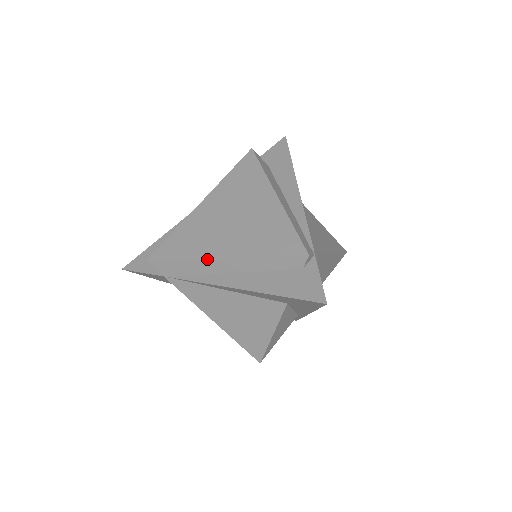
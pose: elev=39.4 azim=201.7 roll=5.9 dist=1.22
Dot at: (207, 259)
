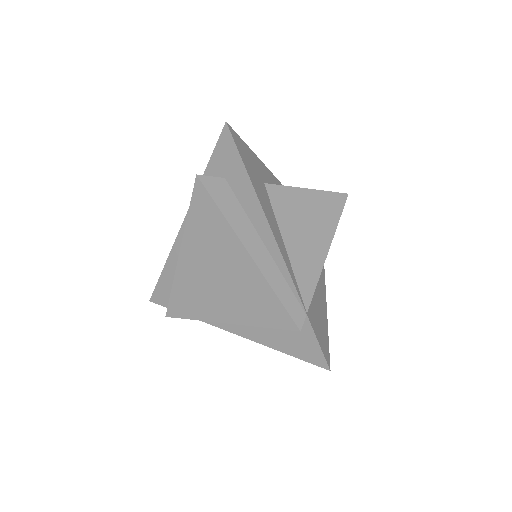
Dot at: occluded
